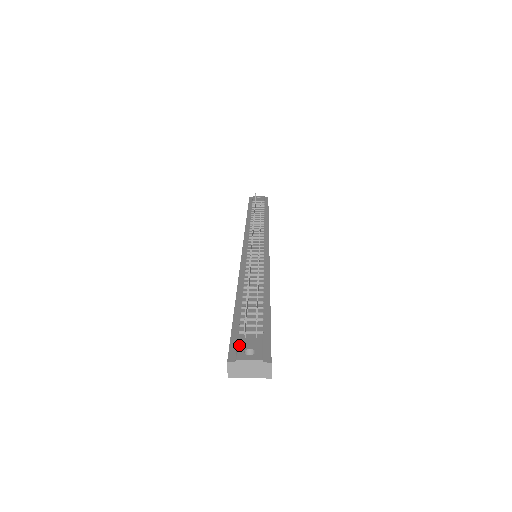
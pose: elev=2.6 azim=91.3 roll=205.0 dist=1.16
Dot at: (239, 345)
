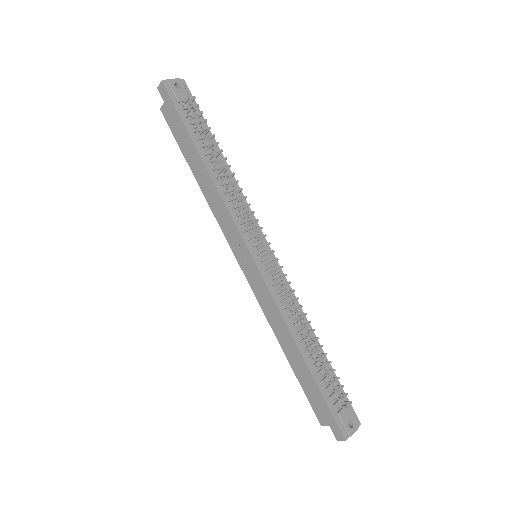
Dot at: (343, 422)
